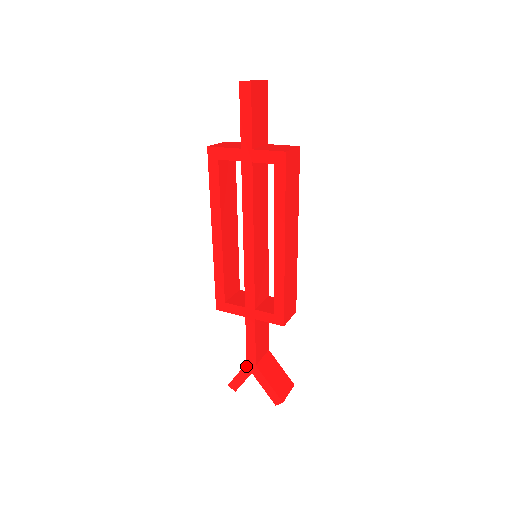
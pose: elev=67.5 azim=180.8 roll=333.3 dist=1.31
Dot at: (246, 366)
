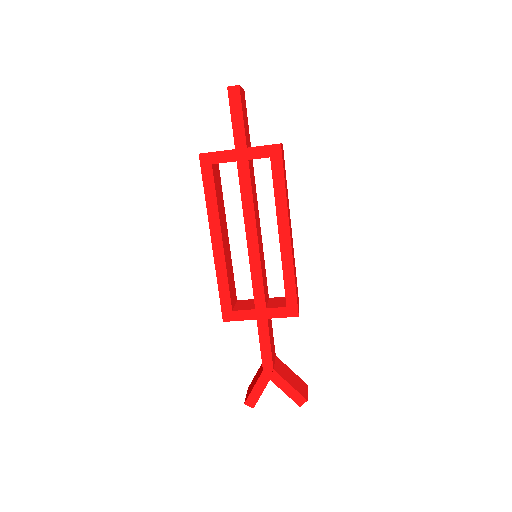
Dot at: (263, 374)
